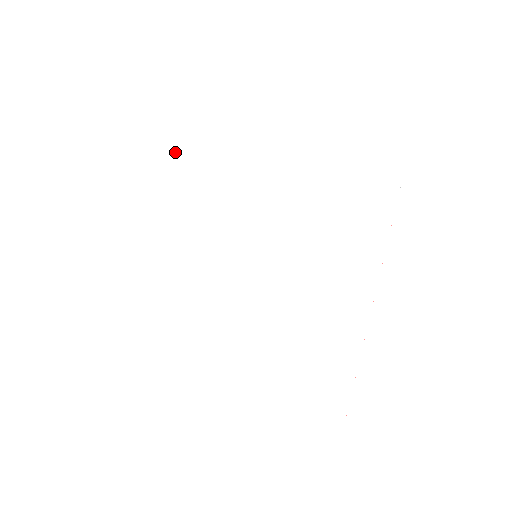
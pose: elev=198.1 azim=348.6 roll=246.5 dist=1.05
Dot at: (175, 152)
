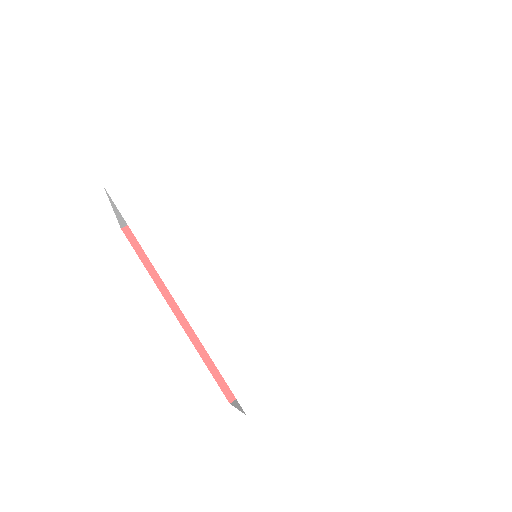
Dot at: (170, 228)
